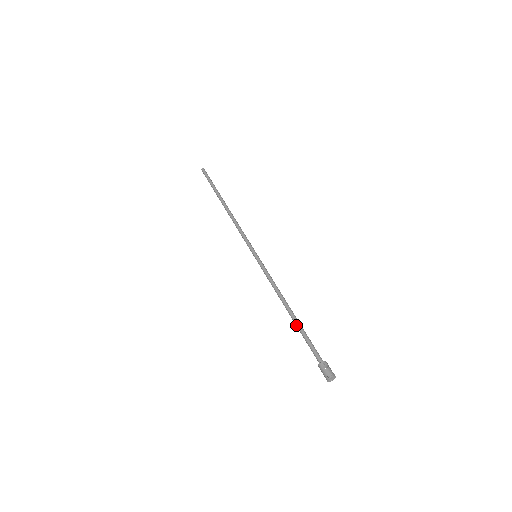
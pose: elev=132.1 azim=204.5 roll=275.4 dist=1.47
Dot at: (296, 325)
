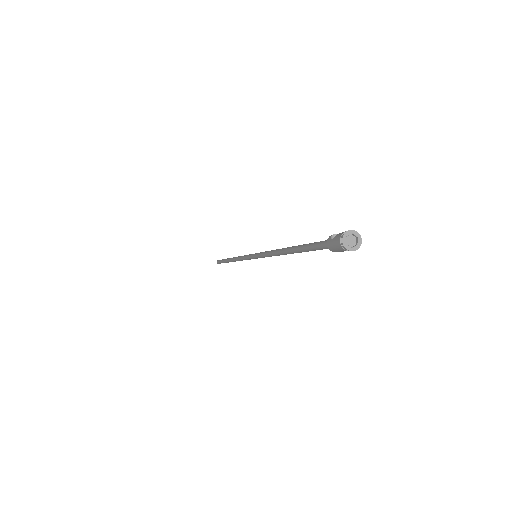
Dot at: (296, 250)
